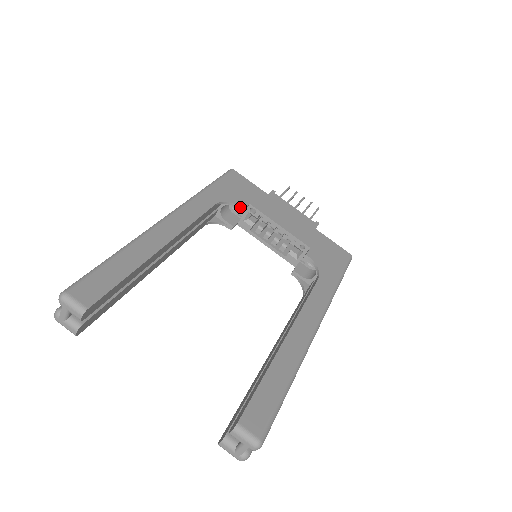
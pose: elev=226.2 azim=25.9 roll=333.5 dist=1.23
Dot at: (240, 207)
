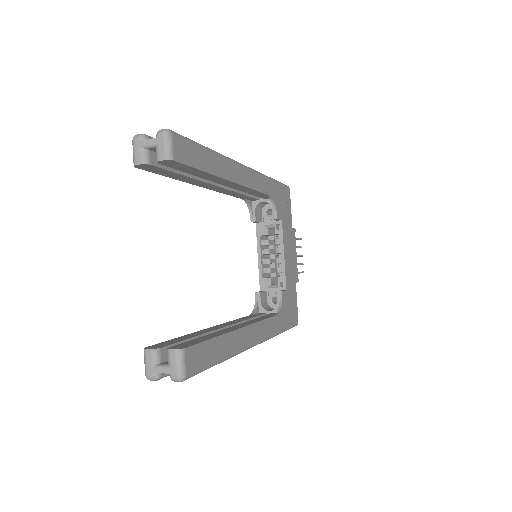
Dot at: (277, 215)
